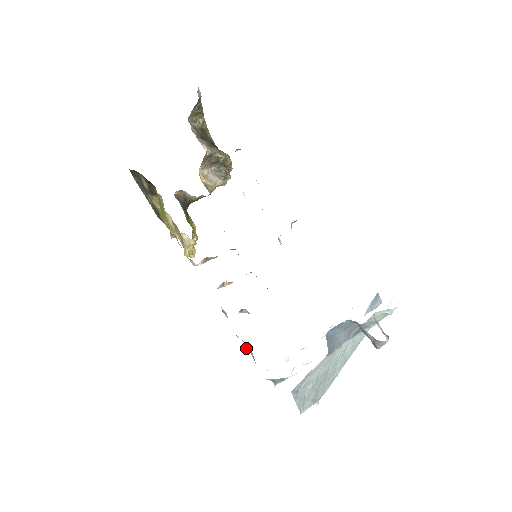
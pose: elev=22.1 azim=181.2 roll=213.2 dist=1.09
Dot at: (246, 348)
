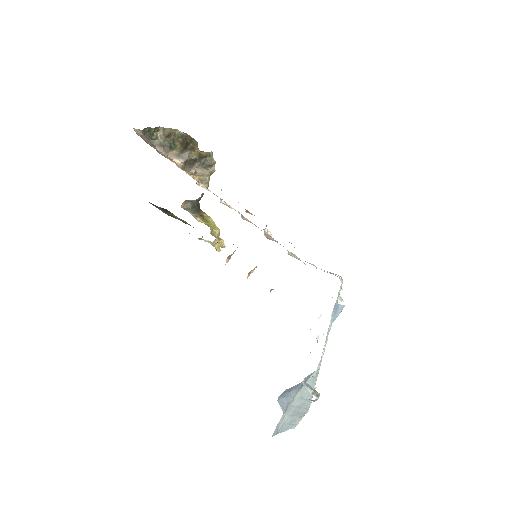
Dot at: occluded
